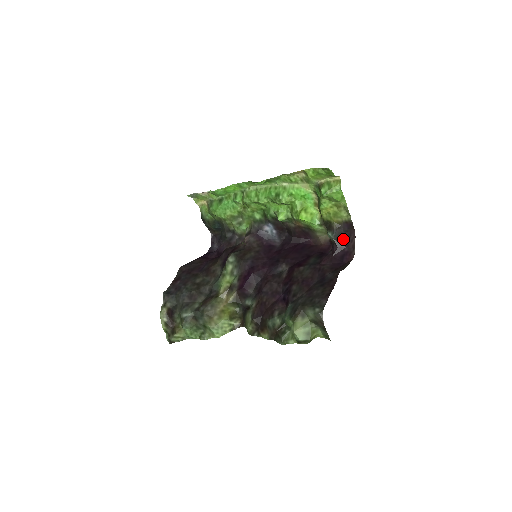
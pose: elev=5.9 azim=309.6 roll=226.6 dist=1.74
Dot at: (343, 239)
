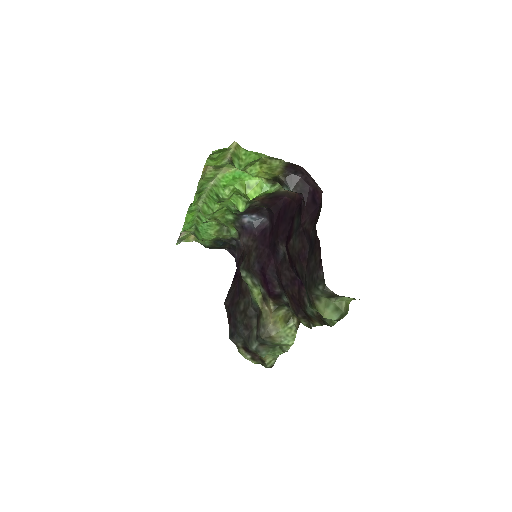
Dot at: (300, 181)
